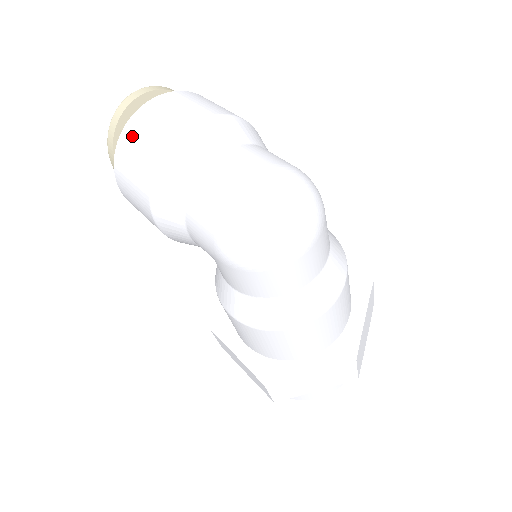
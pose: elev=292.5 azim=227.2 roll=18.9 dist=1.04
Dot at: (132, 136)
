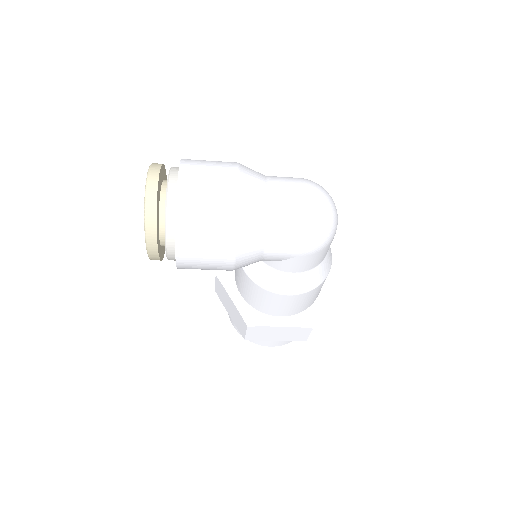
Dot at: (192, 207)
